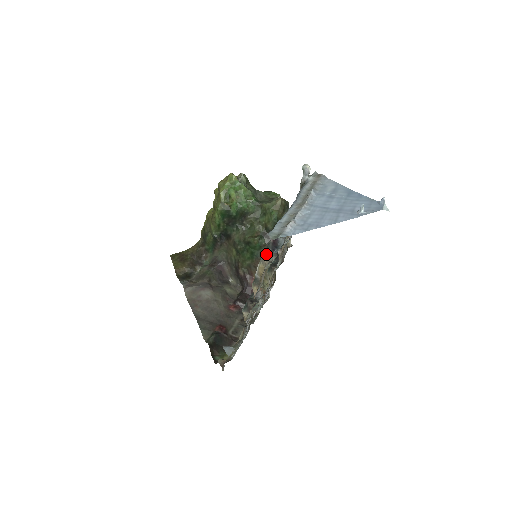
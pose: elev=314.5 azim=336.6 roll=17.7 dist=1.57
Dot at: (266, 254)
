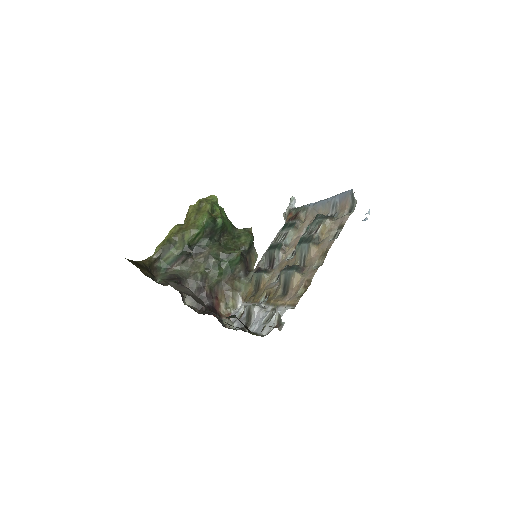
Dot at: (330, 216)
